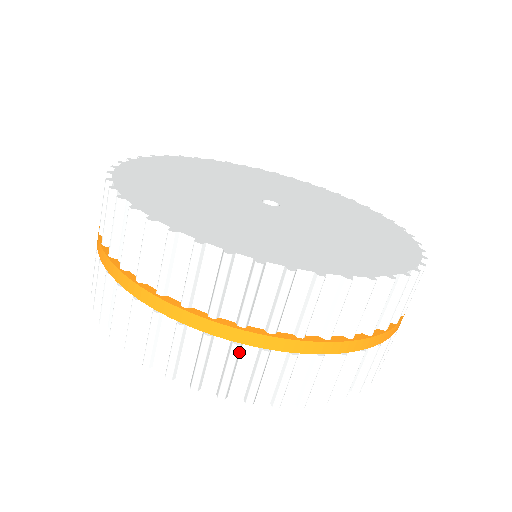
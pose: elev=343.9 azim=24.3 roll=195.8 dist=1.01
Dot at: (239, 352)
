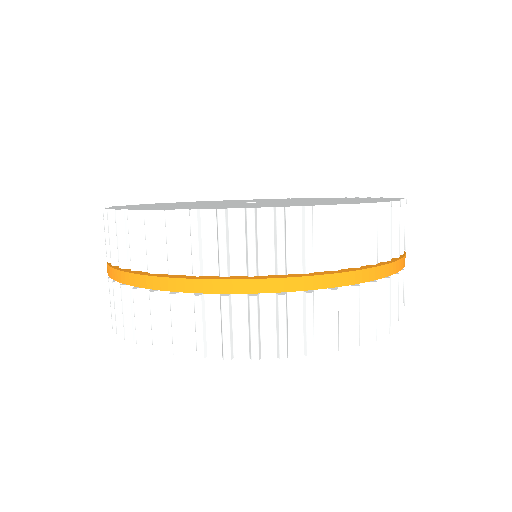
Dot at: (140, 297)
